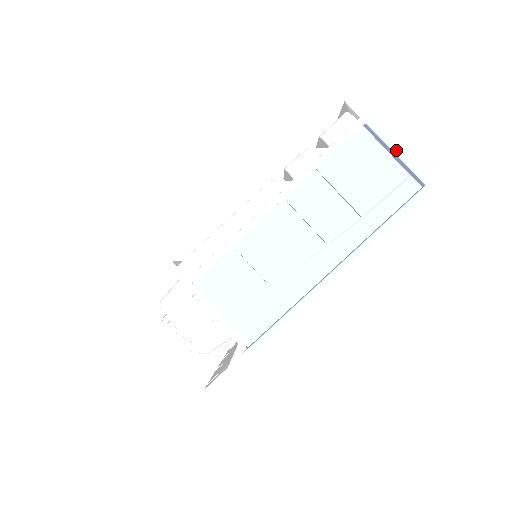
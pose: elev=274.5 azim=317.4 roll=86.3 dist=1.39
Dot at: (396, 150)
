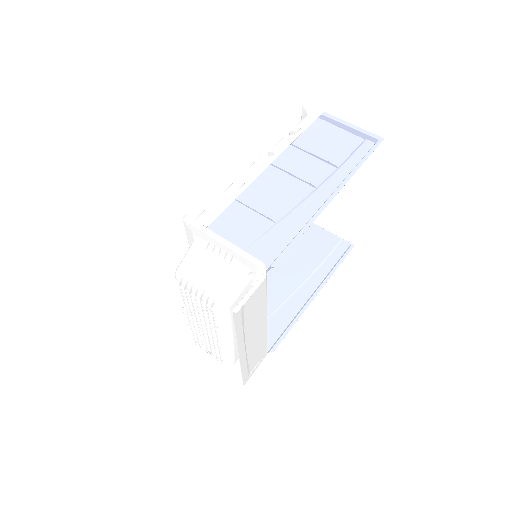
Dot at: (349, 124)
